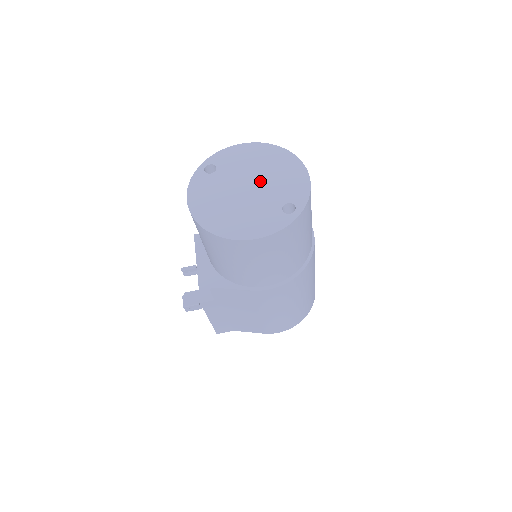
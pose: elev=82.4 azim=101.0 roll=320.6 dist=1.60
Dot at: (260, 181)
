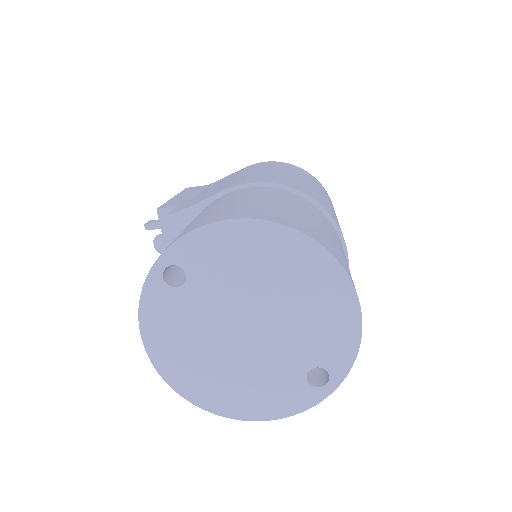
Dot at: (270, 317)
